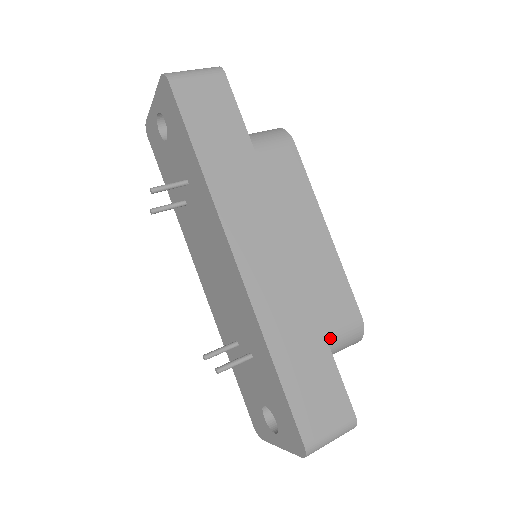
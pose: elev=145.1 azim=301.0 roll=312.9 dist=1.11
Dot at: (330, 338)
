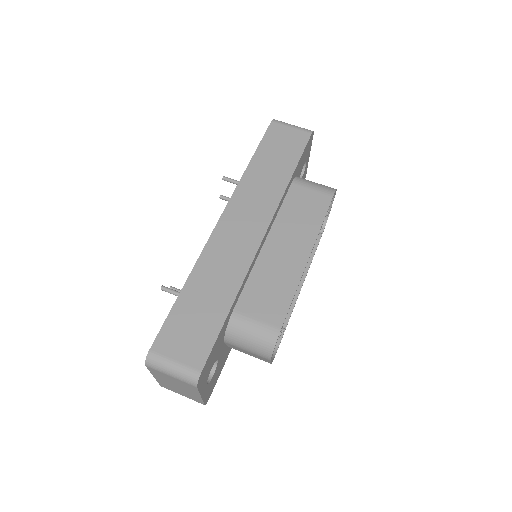
Dot at: (242, 320)
